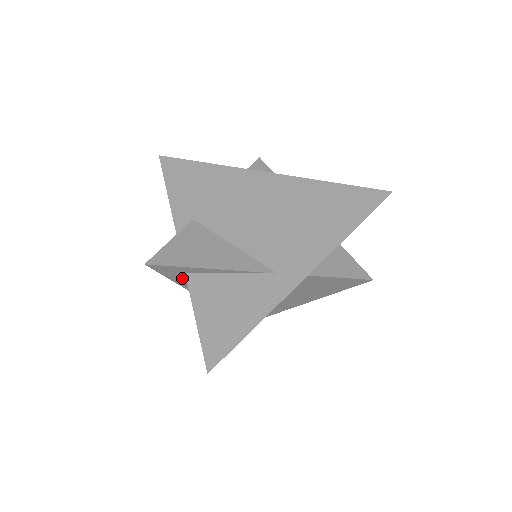
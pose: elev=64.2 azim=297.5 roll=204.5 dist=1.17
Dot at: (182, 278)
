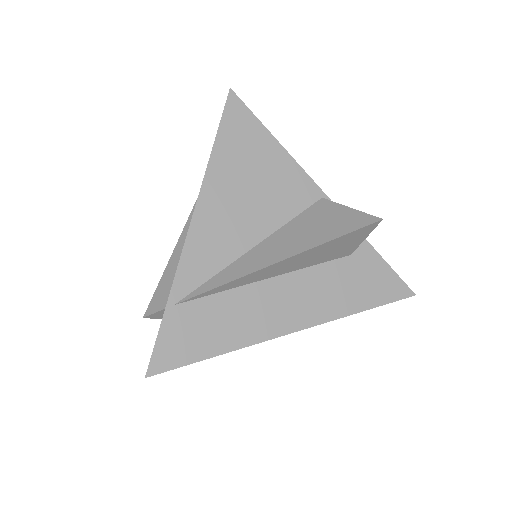
Dot at: occluded
